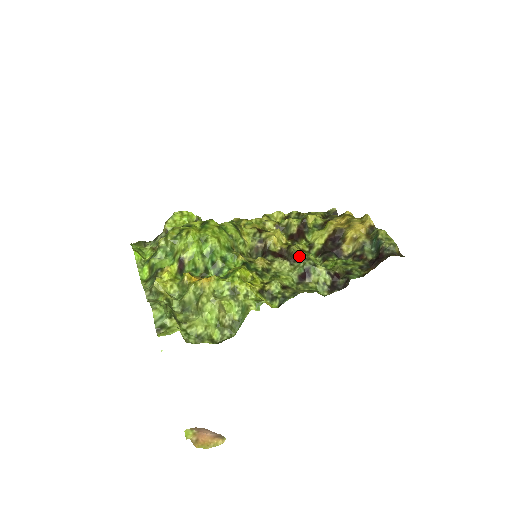
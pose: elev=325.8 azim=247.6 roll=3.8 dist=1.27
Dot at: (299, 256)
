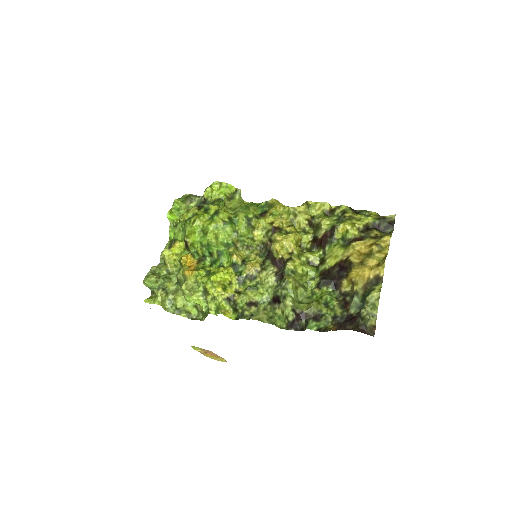
Dot at: (283, 278)
